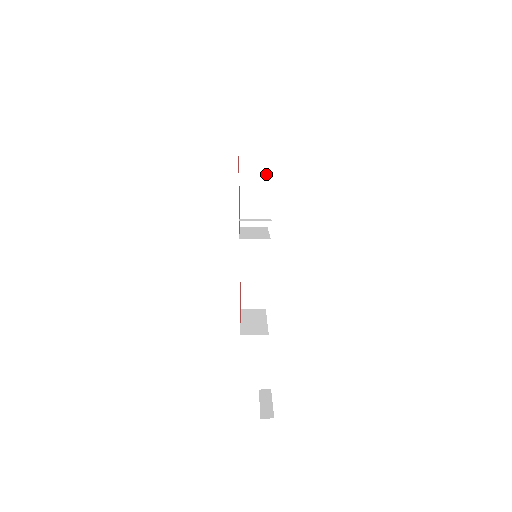
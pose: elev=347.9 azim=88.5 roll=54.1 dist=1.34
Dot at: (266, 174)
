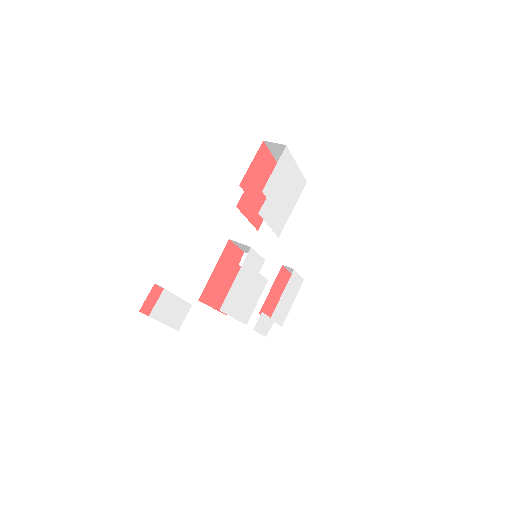
Dot at: (298, 196)
